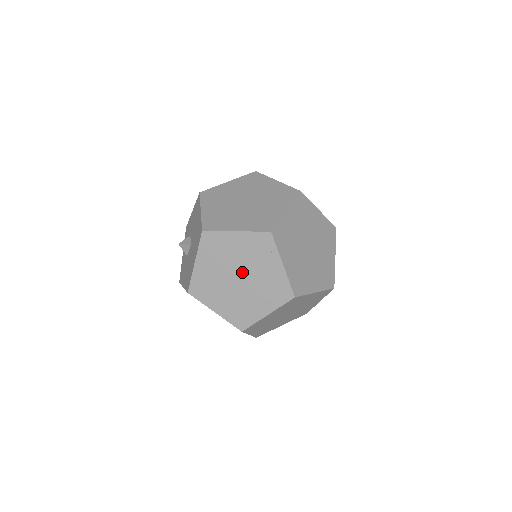
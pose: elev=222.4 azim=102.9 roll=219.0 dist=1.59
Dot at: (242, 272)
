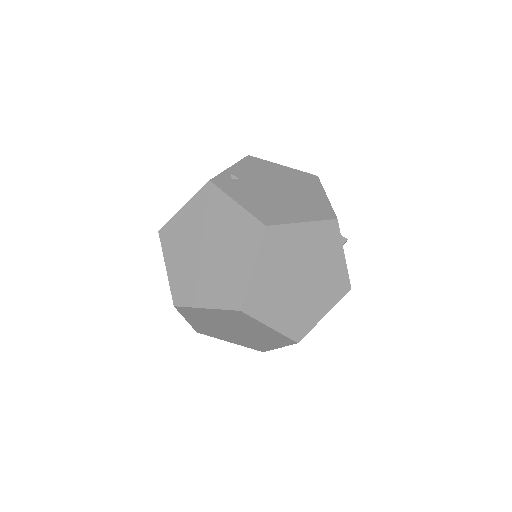
Dot at: (234, 328)
